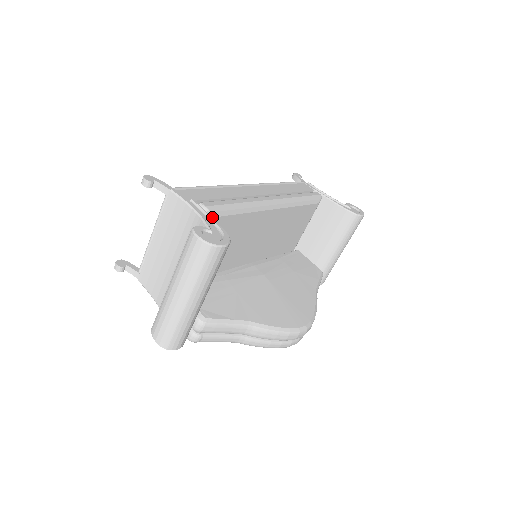
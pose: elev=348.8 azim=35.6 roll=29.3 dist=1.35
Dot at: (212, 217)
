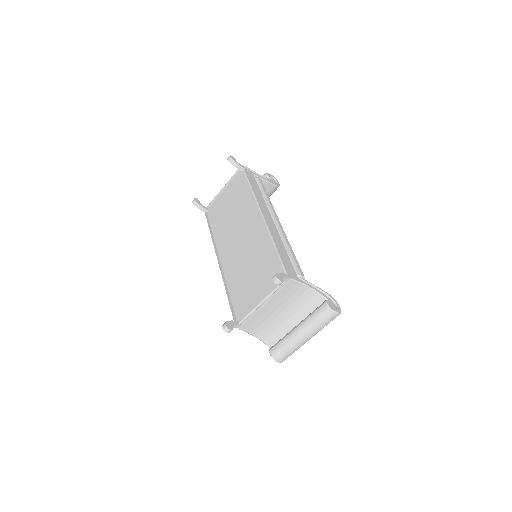
Dot at: occluded
